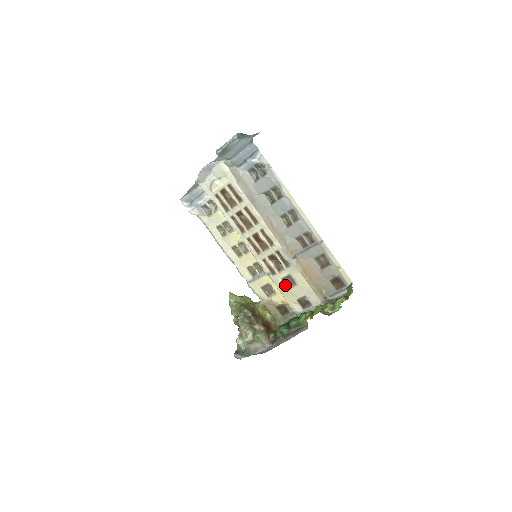
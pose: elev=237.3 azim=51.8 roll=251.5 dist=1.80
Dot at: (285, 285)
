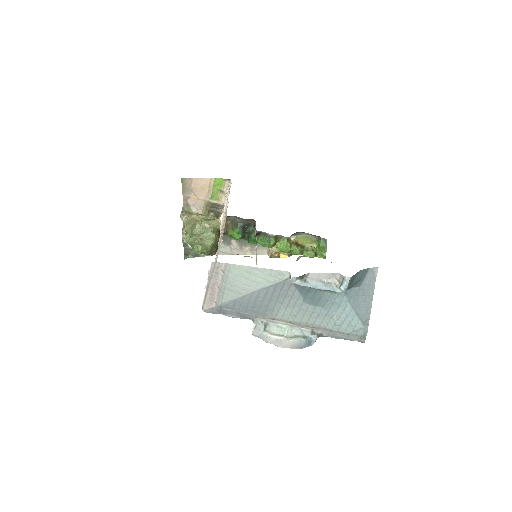
Dot at: occluded
